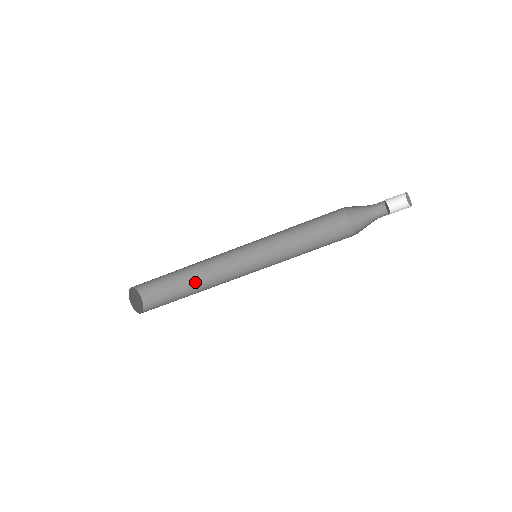
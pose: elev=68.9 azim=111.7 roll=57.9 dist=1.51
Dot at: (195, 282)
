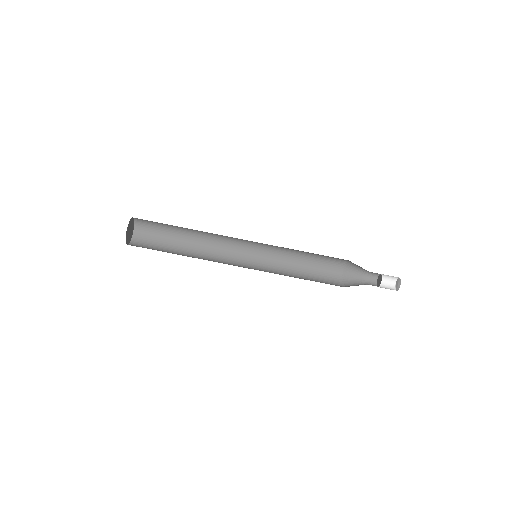
Dot at: (188, 251)
